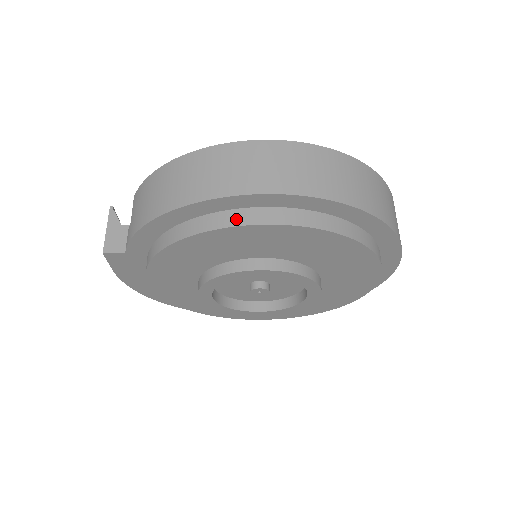
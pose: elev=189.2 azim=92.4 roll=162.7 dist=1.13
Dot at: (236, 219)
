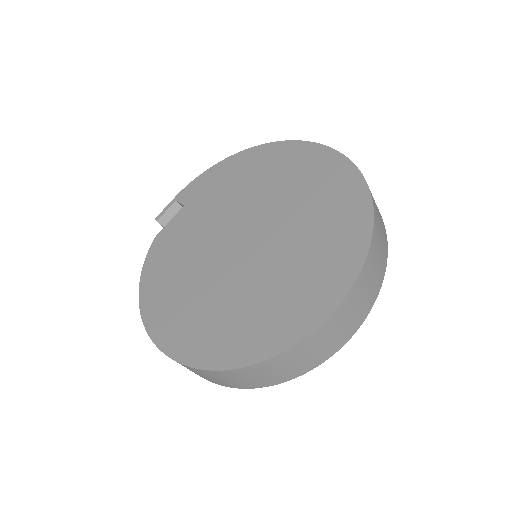
Dot at: occluded
